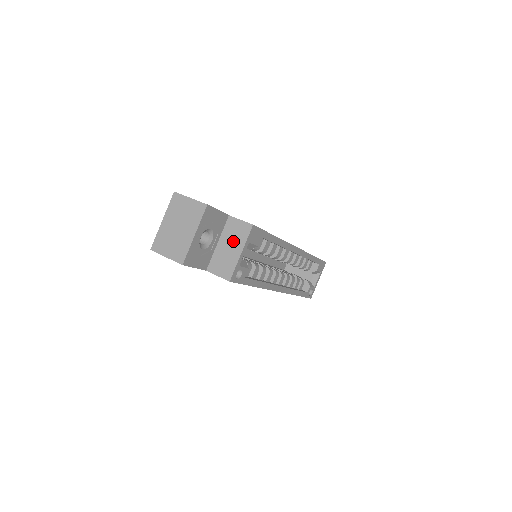
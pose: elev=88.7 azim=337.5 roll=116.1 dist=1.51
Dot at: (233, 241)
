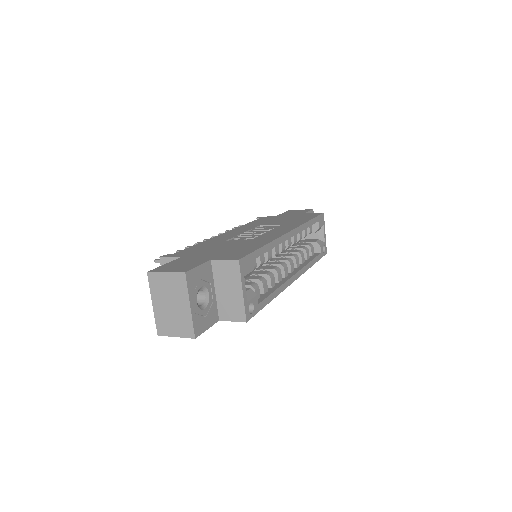
Dot at: (228, 283)
